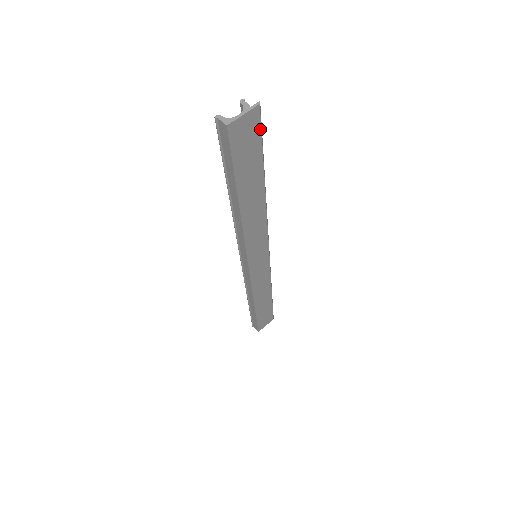
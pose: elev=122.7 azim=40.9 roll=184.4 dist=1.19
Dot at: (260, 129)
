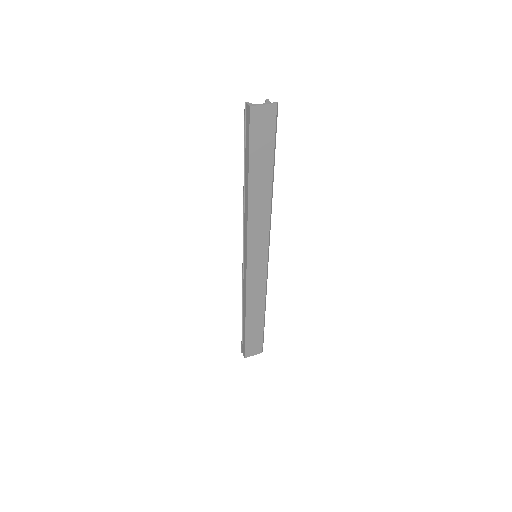
Dot at: (275, 125)
